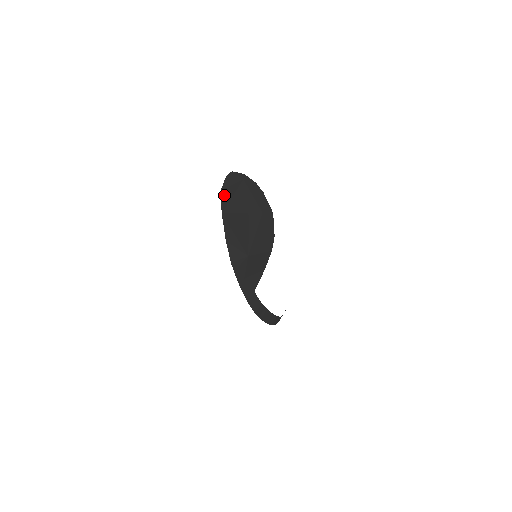
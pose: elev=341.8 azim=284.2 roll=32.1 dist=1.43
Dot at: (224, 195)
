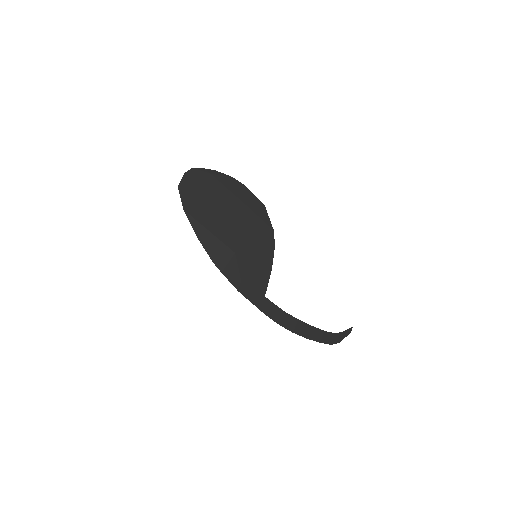
Dot at: (184, 191)
